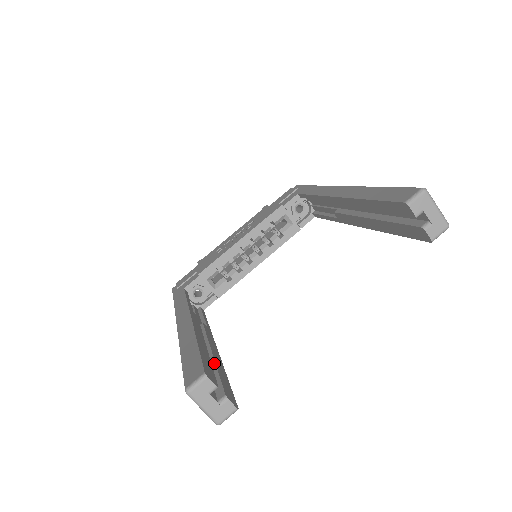
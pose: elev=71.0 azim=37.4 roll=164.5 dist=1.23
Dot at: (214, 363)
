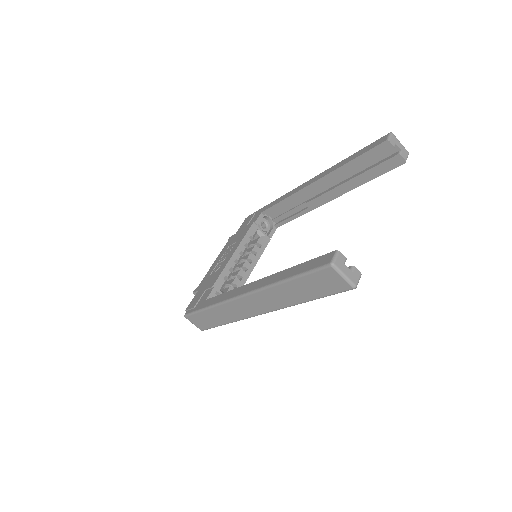
Dot at: occluded
